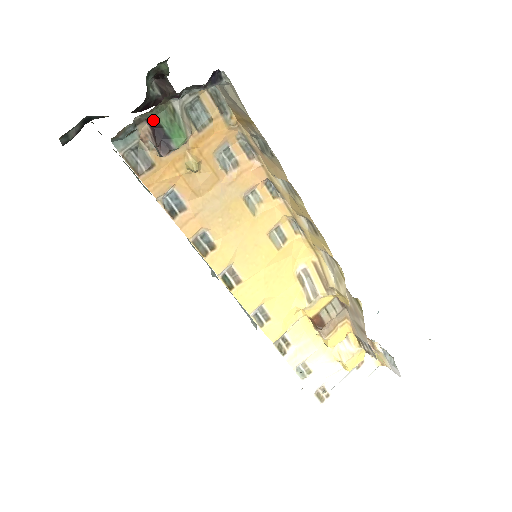
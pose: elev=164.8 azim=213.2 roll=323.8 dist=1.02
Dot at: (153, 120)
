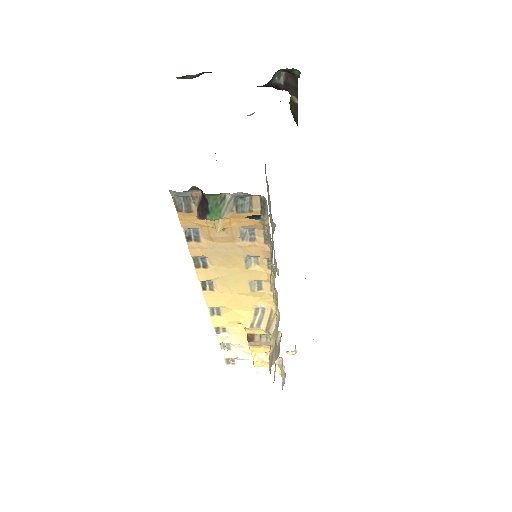
Dot at: (205, 195)
